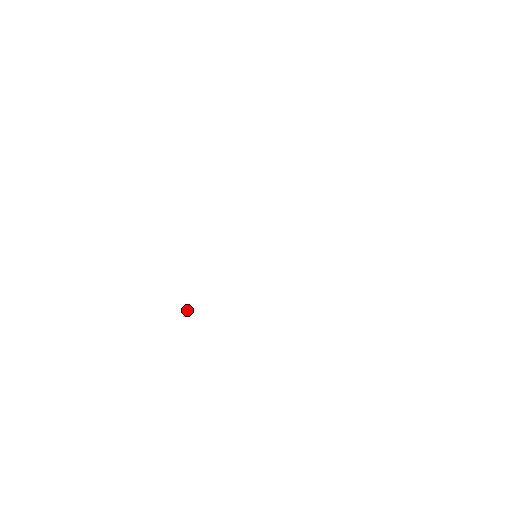
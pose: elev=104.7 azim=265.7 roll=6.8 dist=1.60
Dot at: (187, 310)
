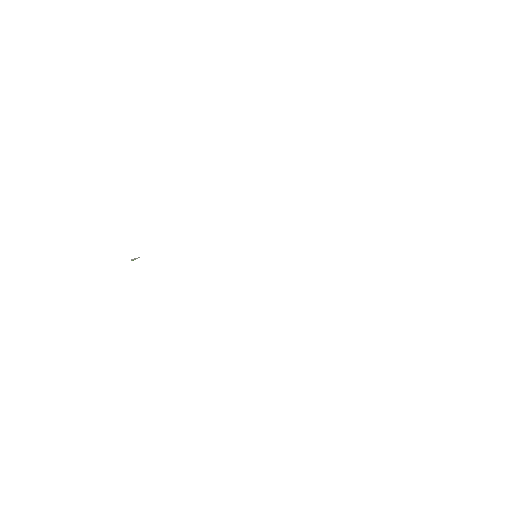
Dot at: occluded
